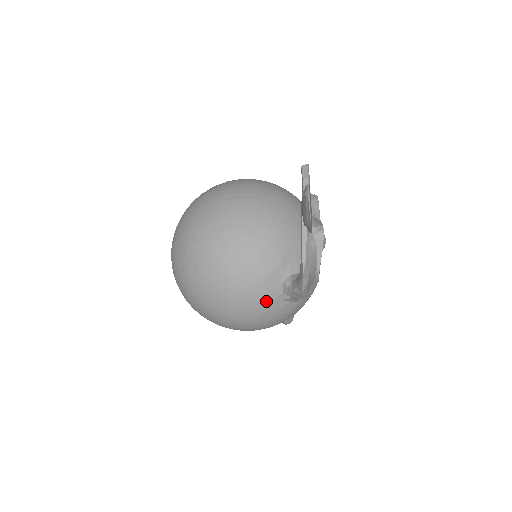
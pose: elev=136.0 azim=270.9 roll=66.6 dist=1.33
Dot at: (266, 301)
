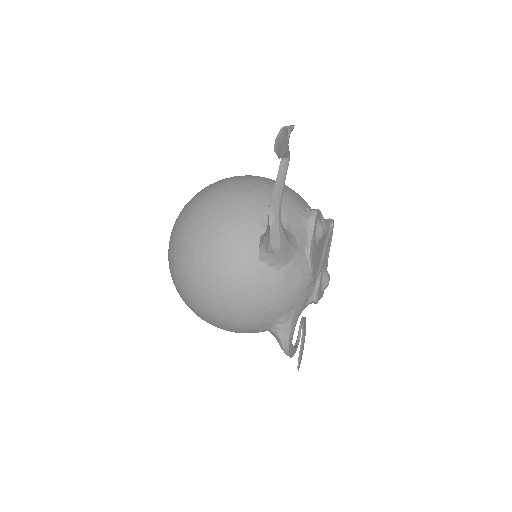
Dot at: (239, 255)
